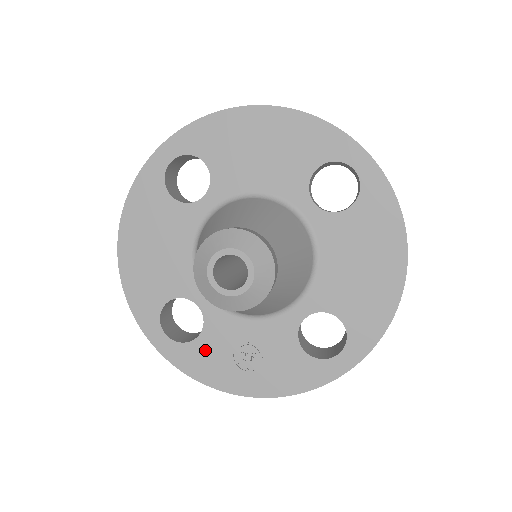
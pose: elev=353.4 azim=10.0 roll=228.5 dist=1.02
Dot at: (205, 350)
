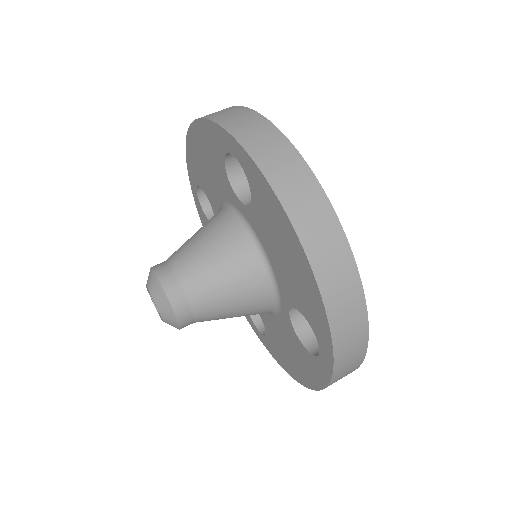
Dot at: occluded
